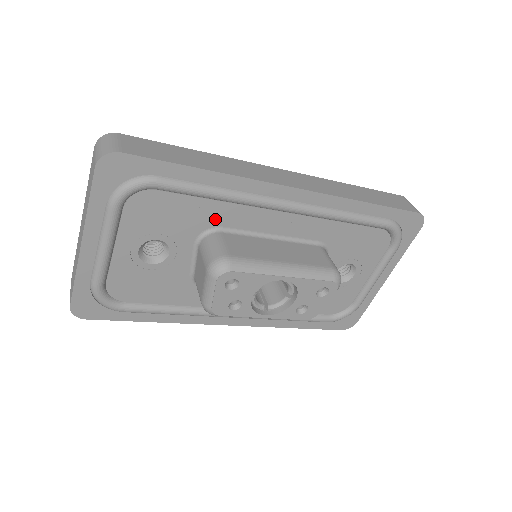
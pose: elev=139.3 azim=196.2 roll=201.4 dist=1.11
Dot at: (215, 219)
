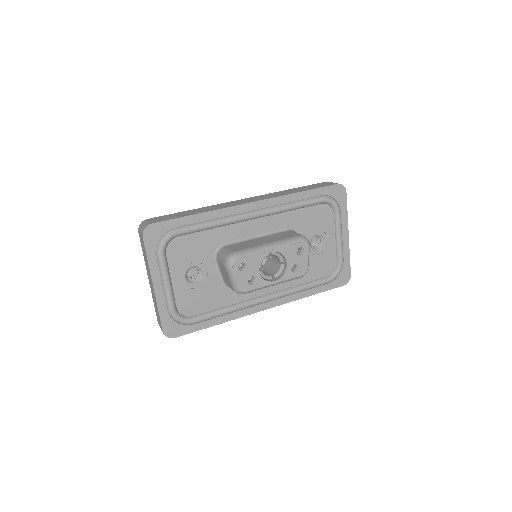
Dot at: (218, 240)
